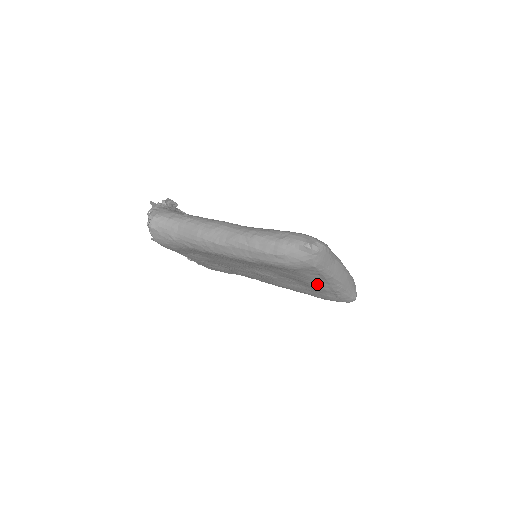
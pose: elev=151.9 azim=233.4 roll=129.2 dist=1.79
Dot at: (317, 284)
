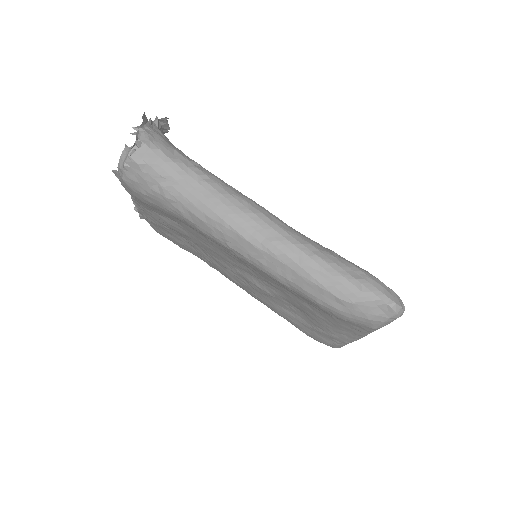
Dot at: (333, 330)
